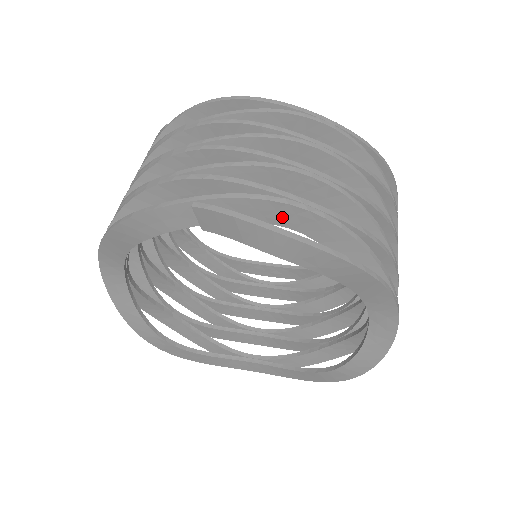
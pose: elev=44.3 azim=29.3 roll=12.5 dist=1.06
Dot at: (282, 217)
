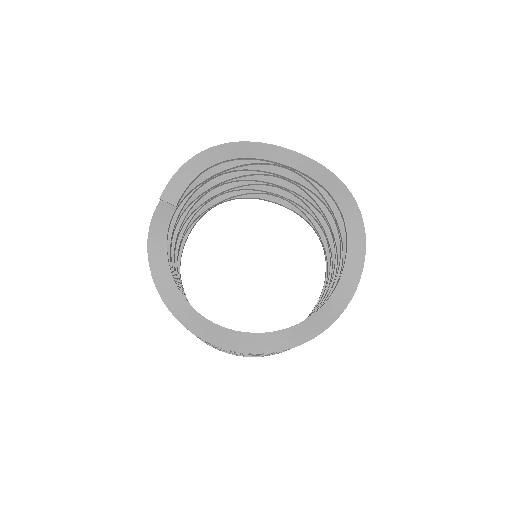
Dot at: (199, 176)
